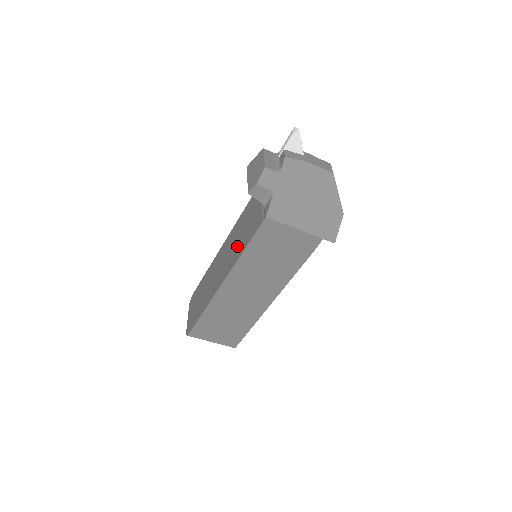
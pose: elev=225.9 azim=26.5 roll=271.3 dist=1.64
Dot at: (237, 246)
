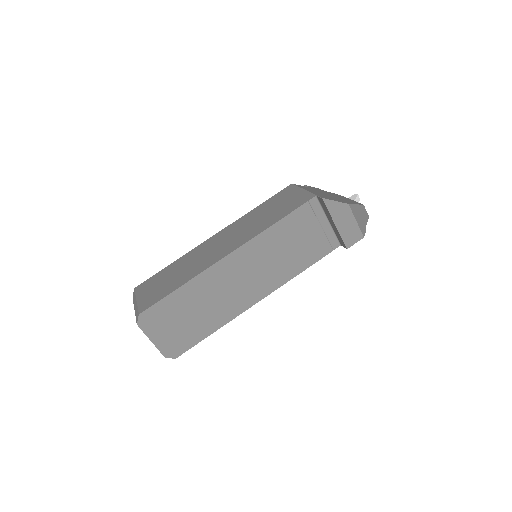
Dot at: occluded
